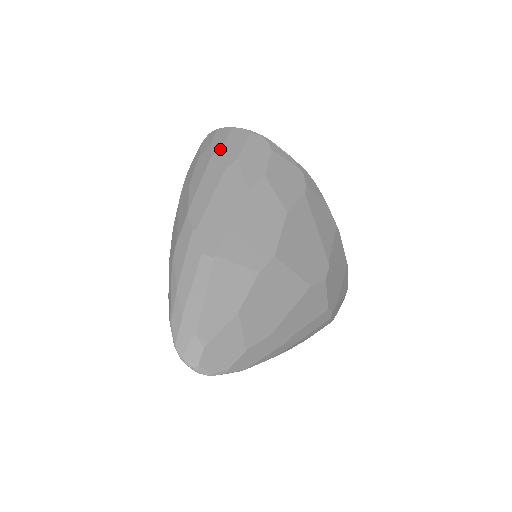
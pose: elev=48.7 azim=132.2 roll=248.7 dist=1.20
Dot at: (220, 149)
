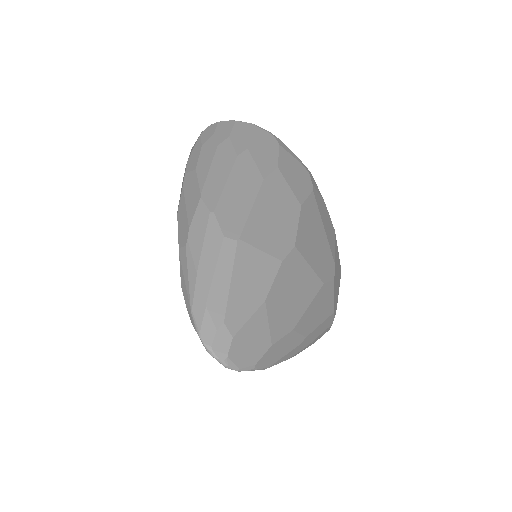
Dot at: (227, 138)
